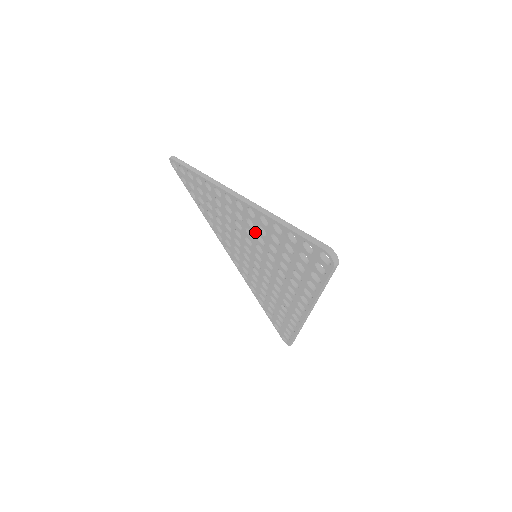
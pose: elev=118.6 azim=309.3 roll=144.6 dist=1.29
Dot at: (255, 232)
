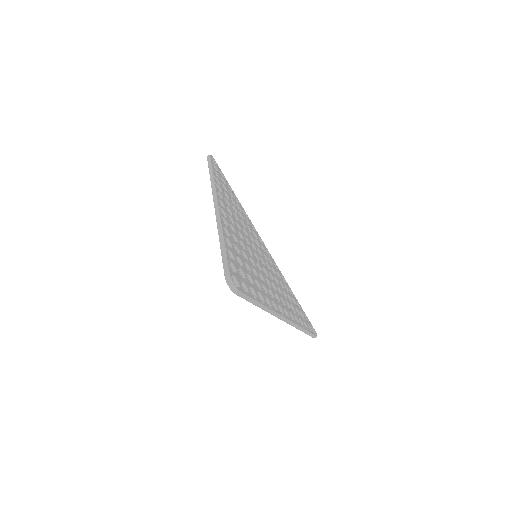
Dot at: occluded
